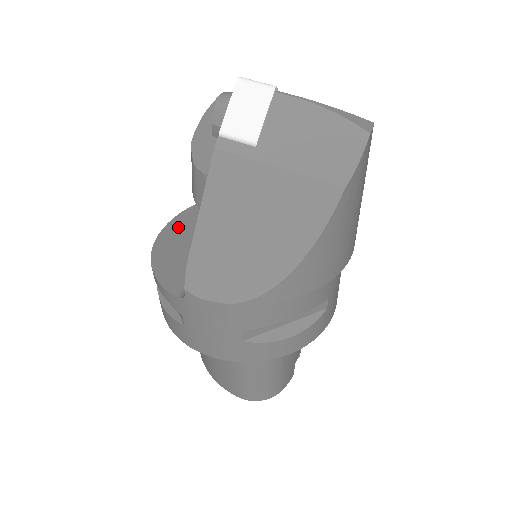
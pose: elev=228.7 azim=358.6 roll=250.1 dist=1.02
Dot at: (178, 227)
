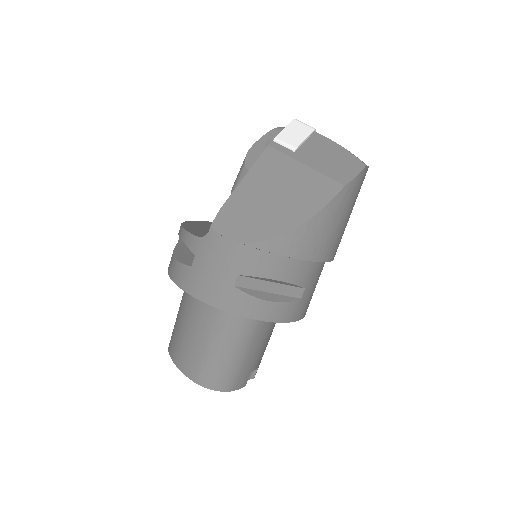
Dot at: (204, 223)
